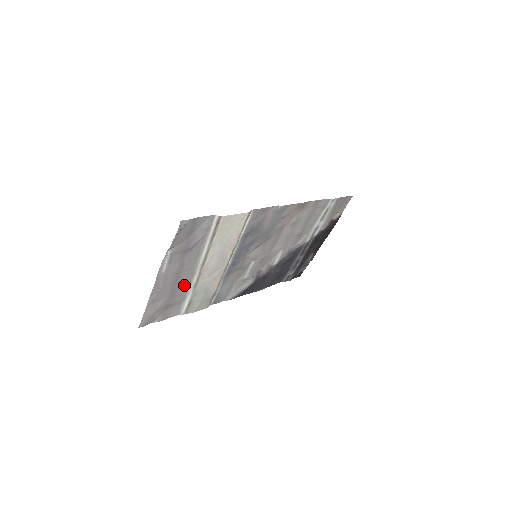
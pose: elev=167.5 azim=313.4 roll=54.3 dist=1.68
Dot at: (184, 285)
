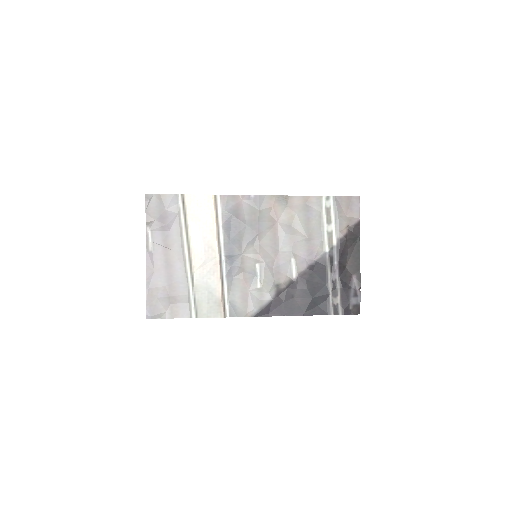
Dot at: (180, 274)
